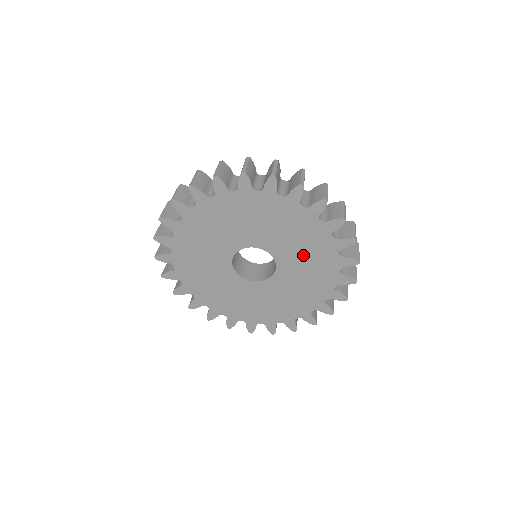
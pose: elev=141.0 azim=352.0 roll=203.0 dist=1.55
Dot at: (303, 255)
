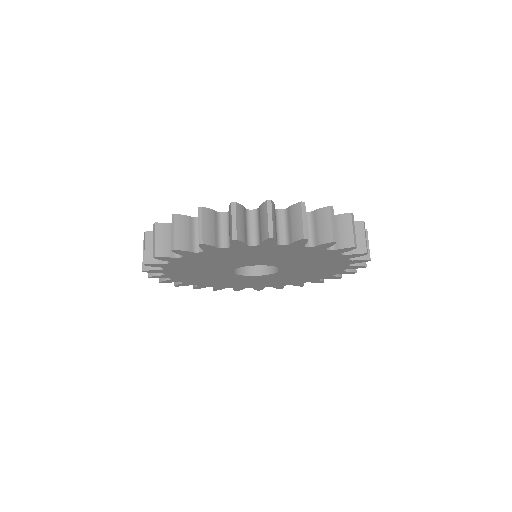
Dot at: (303, 260)
